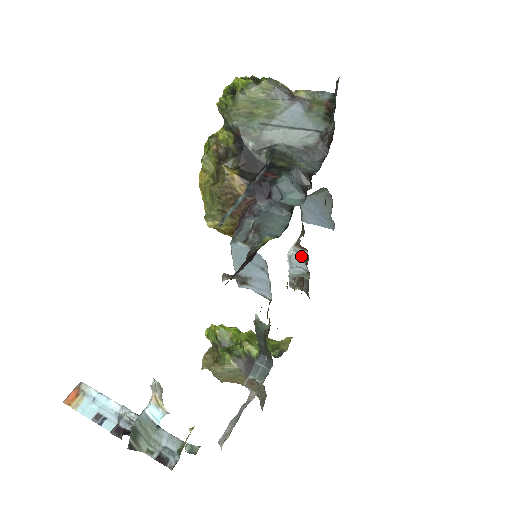
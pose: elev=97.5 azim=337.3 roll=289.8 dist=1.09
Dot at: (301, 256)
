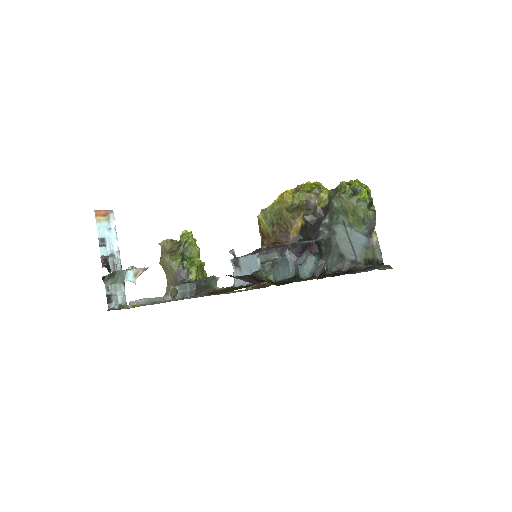
Dot at: occluded
